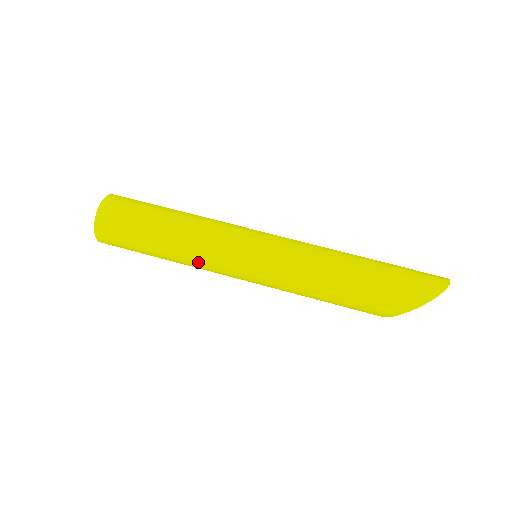
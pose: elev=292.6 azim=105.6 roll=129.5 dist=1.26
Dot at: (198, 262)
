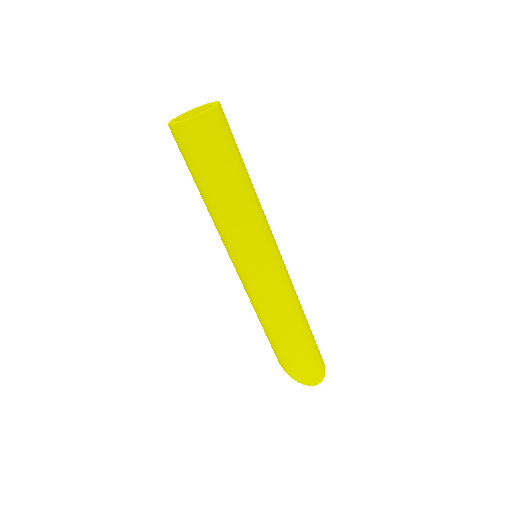
Dot at: (215, 225)
